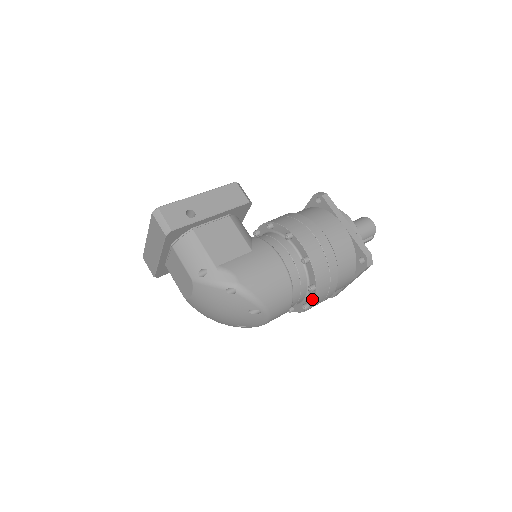
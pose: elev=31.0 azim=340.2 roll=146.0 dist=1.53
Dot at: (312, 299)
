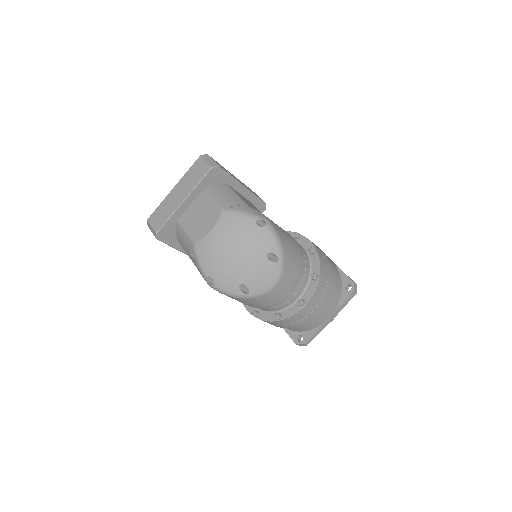
Dot at: (311, 292)
